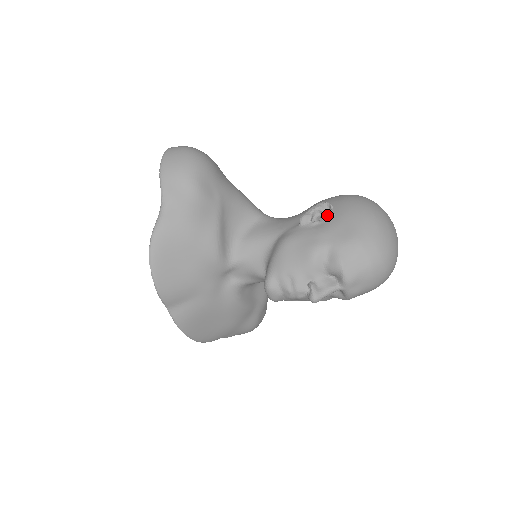
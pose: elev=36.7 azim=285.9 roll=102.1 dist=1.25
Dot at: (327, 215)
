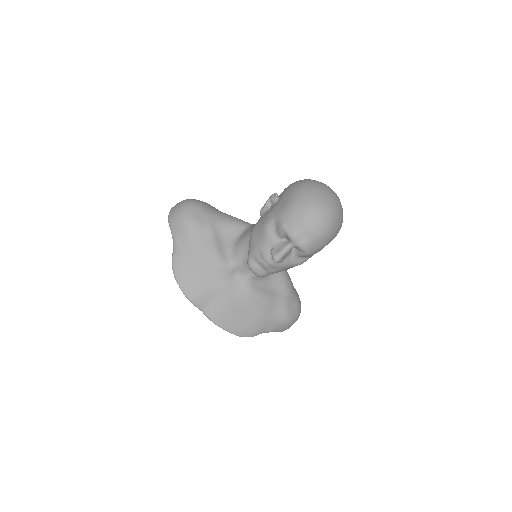
Dot at: (274, 201)
